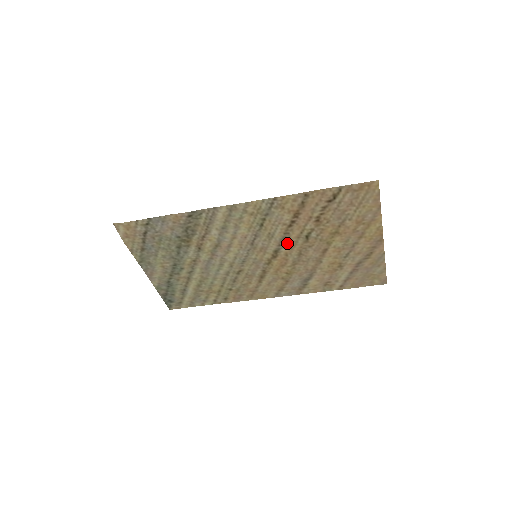
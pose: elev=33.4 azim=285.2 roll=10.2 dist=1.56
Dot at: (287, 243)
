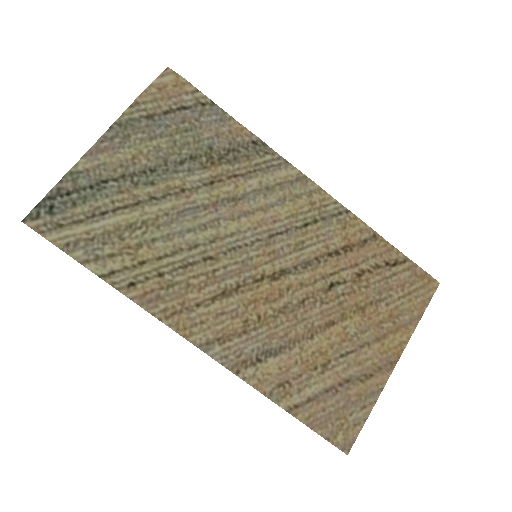
Dot at: (305, 273)
